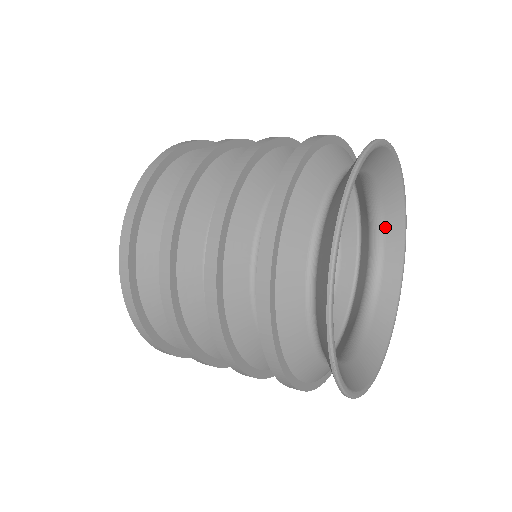
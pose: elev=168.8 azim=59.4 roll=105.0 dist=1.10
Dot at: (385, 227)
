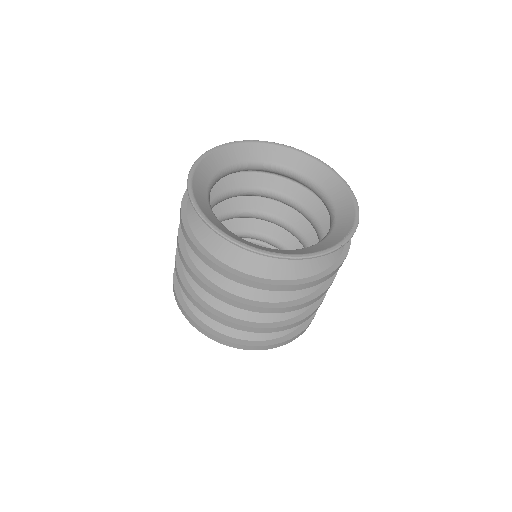
Dot at: (327, 193)
